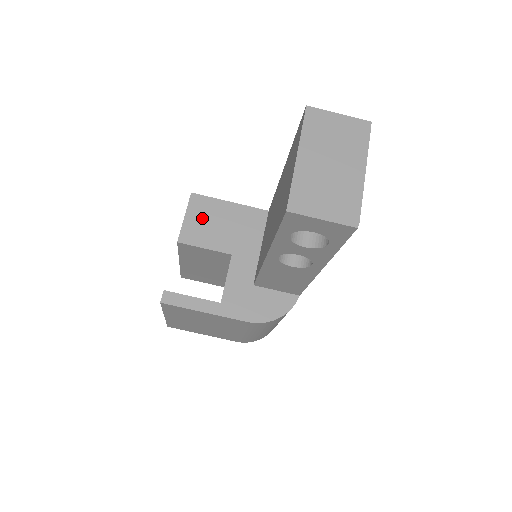
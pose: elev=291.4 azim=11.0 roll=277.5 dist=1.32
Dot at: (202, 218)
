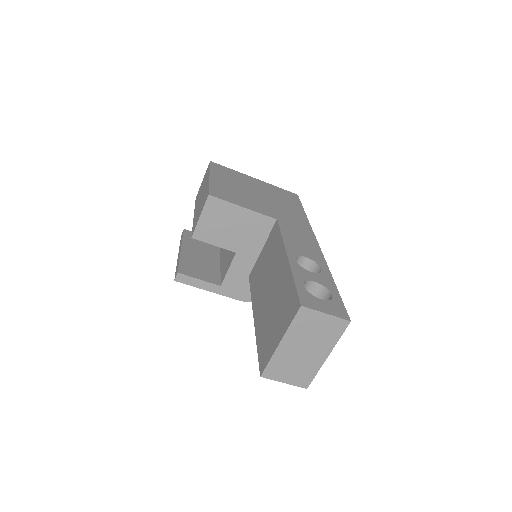
Dot at: (215, 220)
